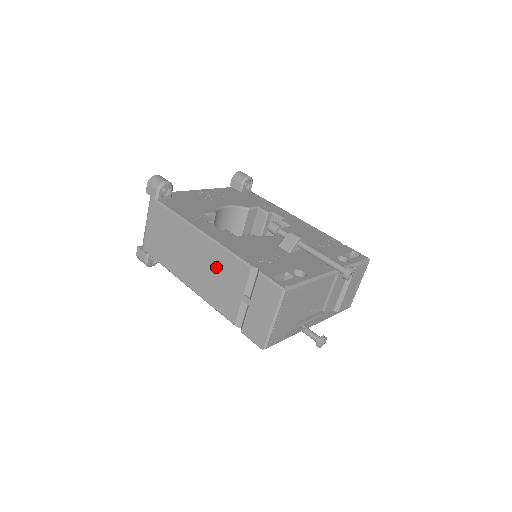
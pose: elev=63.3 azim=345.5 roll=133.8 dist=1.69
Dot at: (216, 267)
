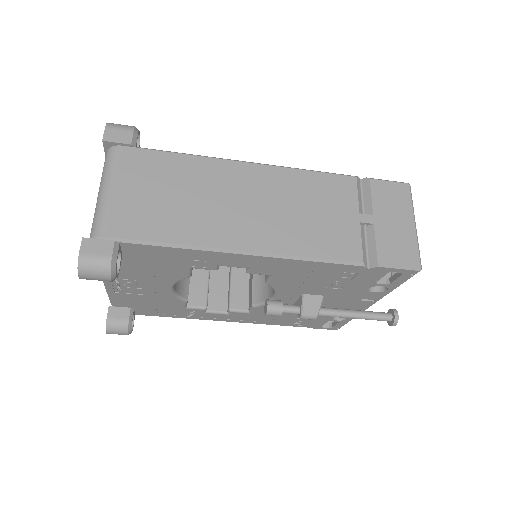
Dot at: (299, 197)
